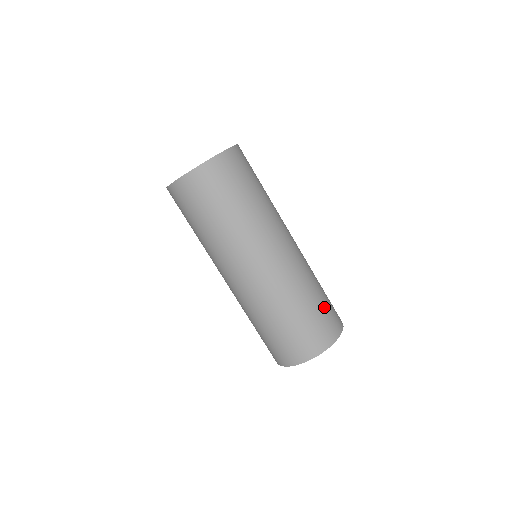
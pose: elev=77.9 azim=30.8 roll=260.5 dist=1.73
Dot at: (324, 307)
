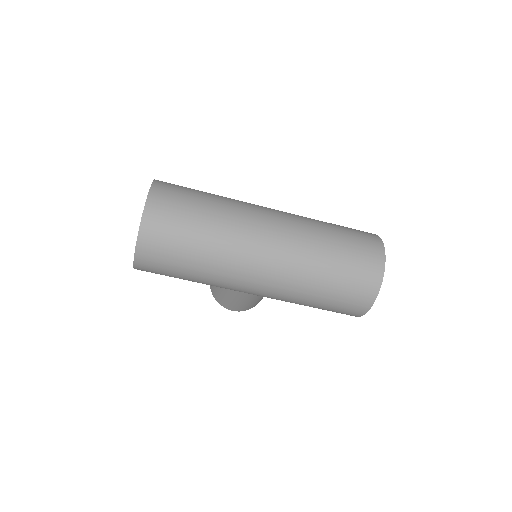
Dot at: (346, 229)
